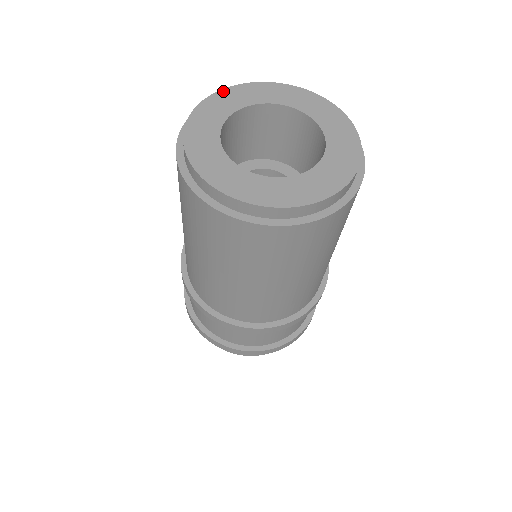
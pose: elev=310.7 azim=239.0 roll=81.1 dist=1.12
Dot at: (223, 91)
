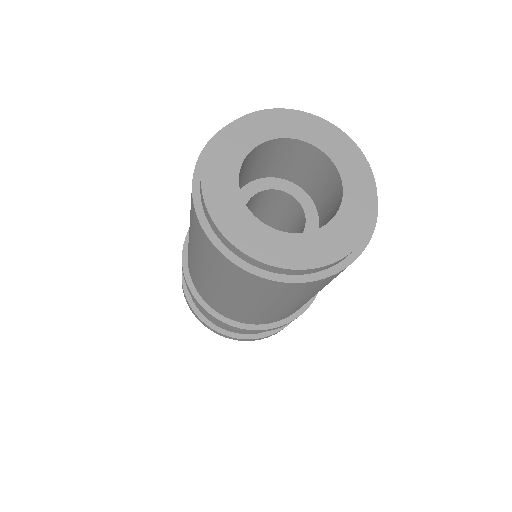
Dot at: (263, 112)
